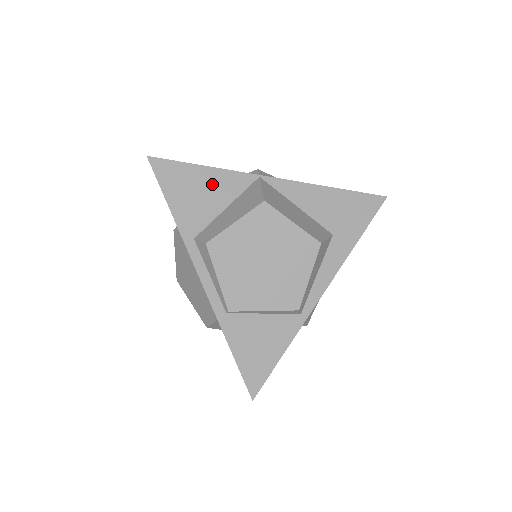
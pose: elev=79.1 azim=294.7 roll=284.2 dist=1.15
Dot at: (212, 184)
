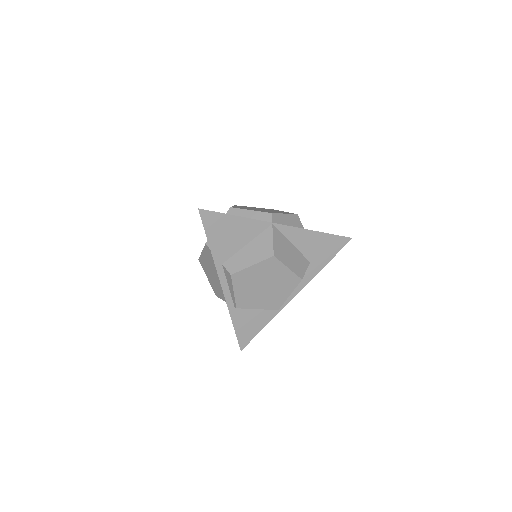
Dot at: (240, 229)
